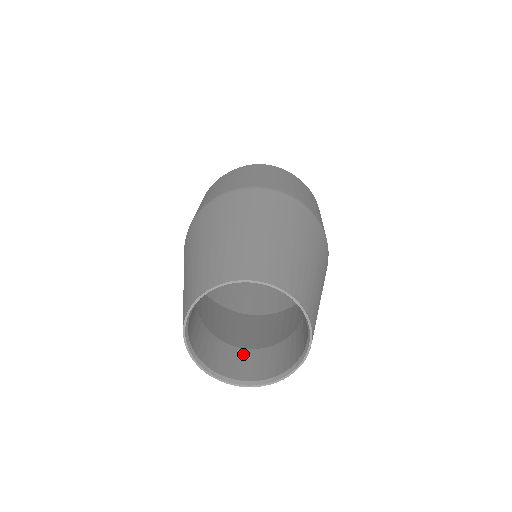
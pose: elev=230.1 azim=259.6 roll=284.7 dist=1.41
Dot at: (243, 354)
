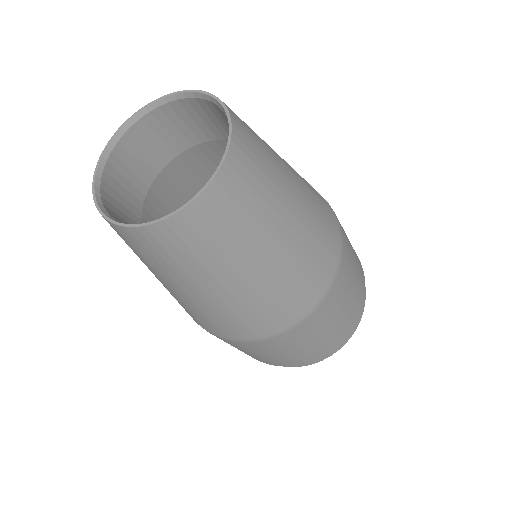
Dot at: occluded
